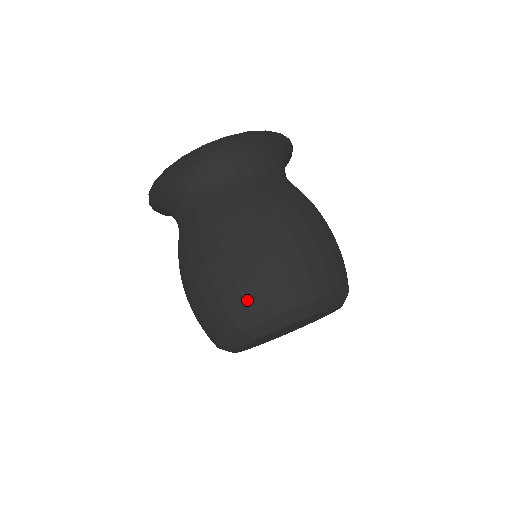
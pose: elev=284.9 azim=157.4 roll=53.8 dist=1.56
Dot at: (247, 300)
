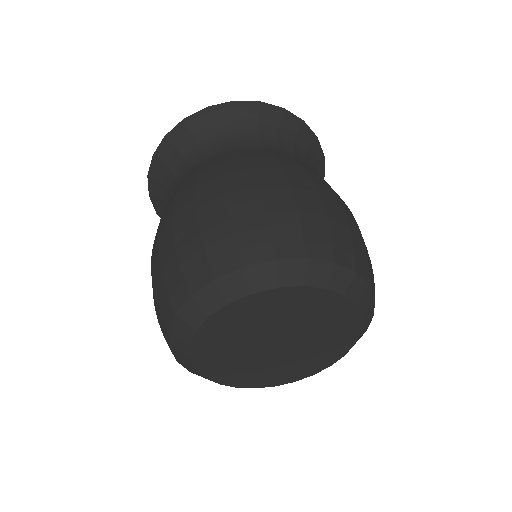
Dot at: (333, 231)
